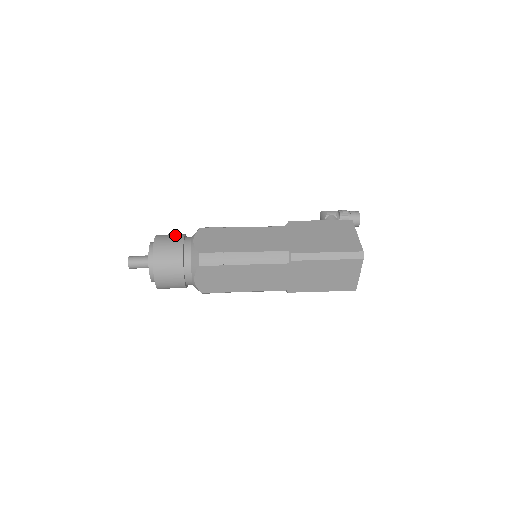
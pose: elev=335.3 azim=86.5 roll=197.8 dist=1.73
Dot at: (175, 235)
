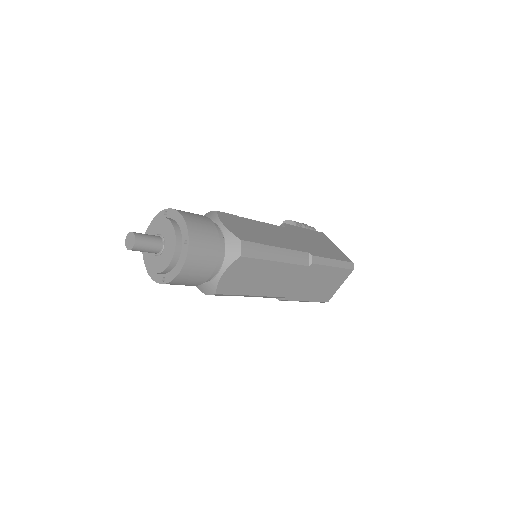
Dot at: occluded
